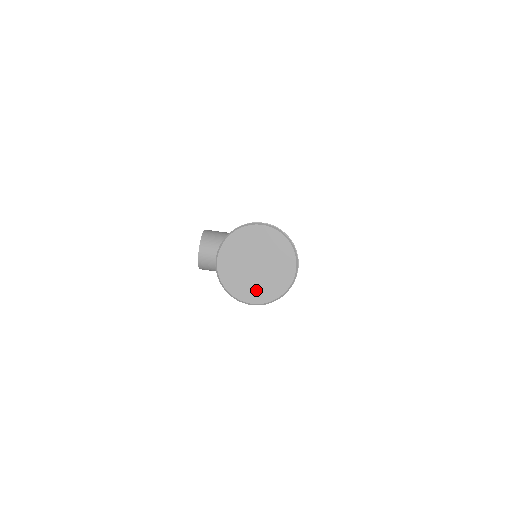
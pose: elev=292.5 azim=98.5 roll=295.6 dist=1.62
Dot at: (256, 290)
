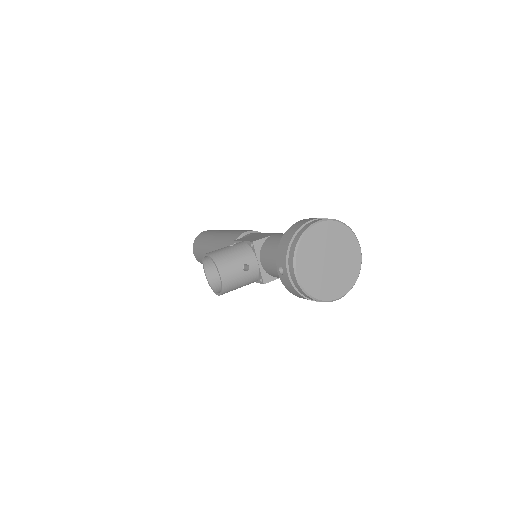
Dot at: (338, 284)
